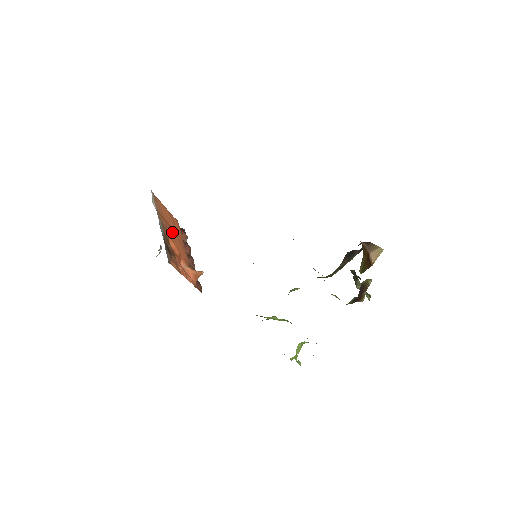
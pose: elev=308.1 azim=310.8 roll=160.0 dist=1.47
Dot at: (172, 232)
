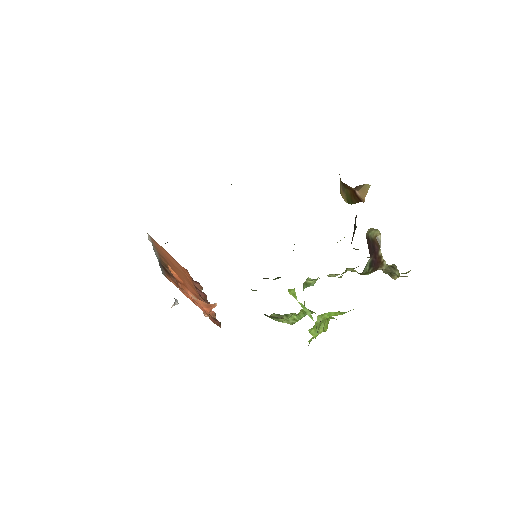
Dot at: (176, 269)
